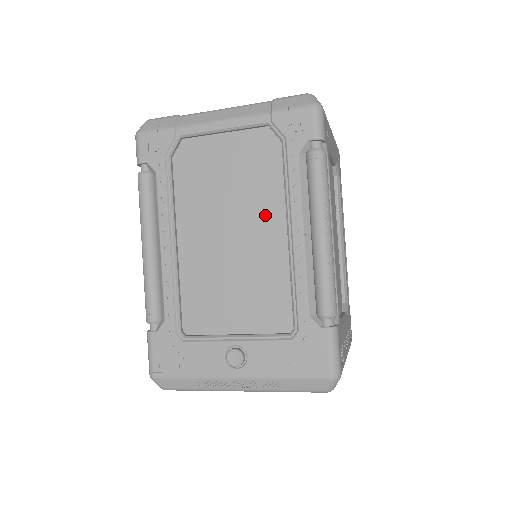
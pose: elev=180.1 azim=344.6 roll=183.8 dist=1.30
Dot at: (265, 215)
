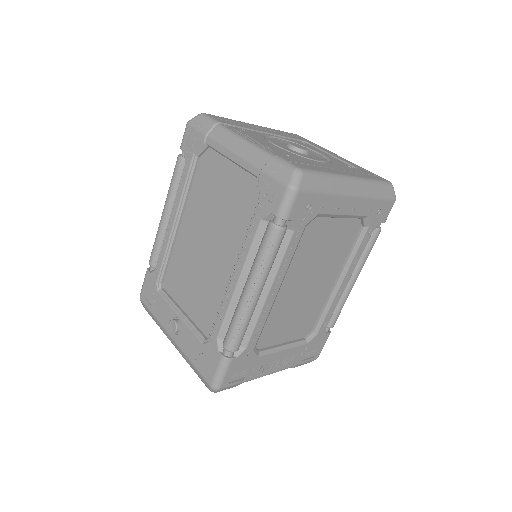
Dot at: (228, 247)
